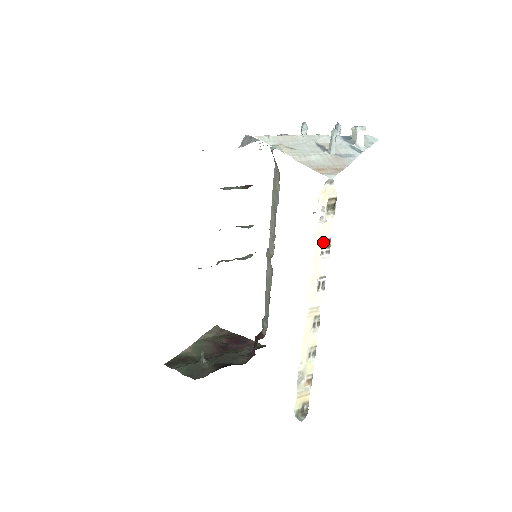
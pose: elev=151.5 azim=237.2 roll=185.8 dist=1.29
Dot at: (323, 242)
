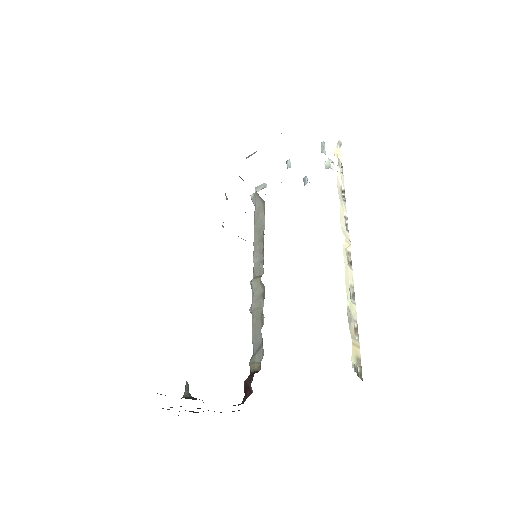
Dot at: (340, 190)
